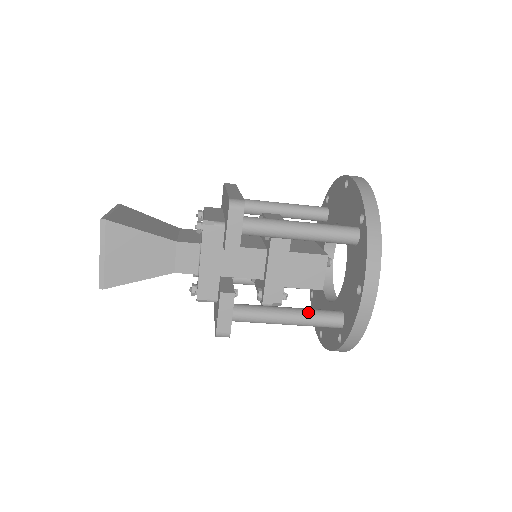
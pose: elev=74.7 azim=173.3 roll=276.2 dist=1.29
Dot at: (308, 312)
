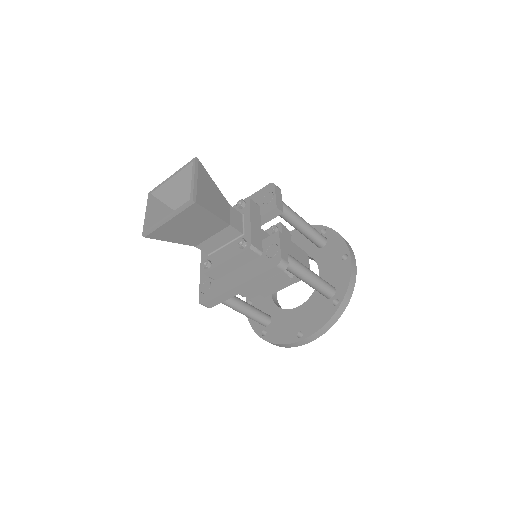
Dot at: occluded
